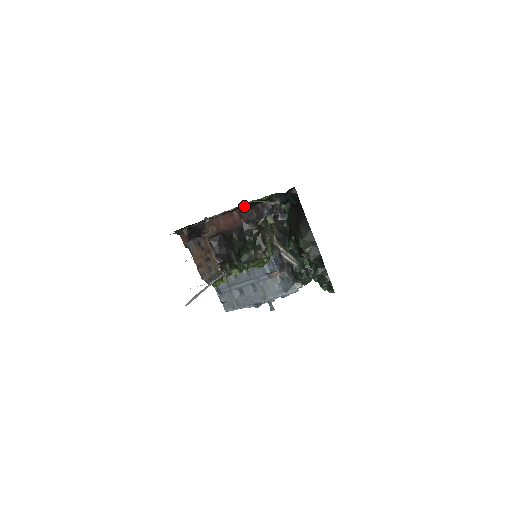
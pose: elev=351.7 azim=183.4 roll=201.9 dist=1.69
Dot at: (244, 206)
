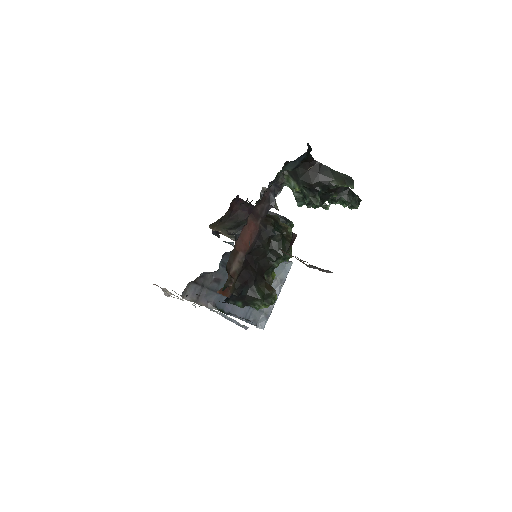
Dot at: (253, 208)
